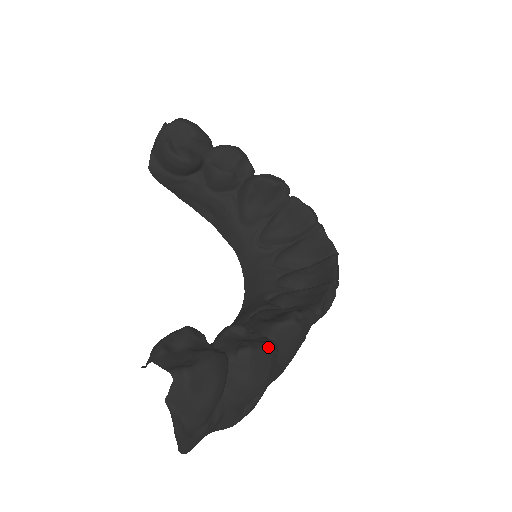
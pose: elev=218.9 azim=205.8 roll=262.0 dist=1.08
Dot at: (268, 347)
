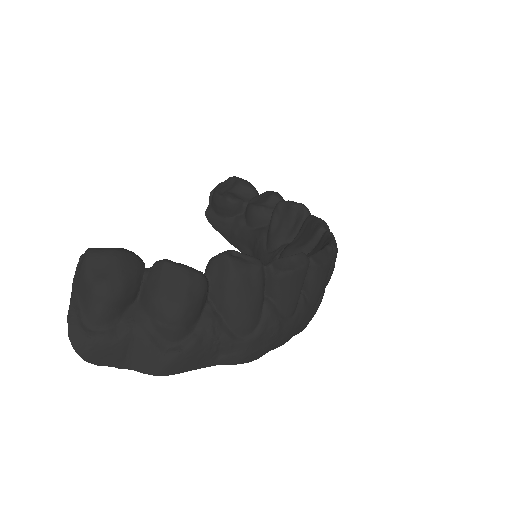
Dot at: (187, 267)
